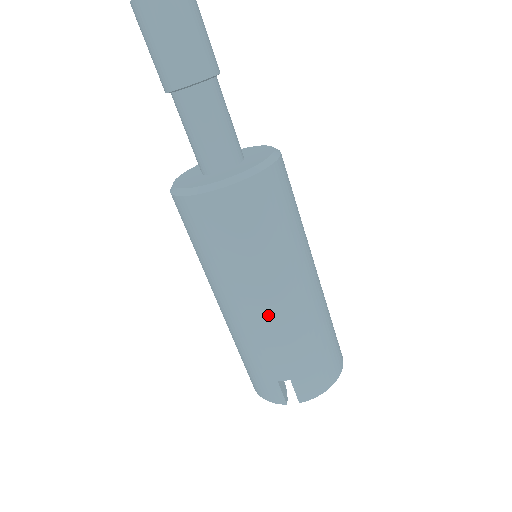
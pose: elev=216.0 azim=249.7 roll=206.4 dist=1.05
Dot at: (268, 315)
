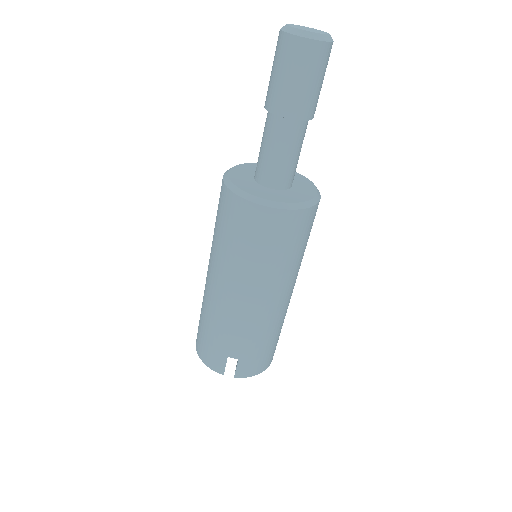
Dot at: (252, 309)
